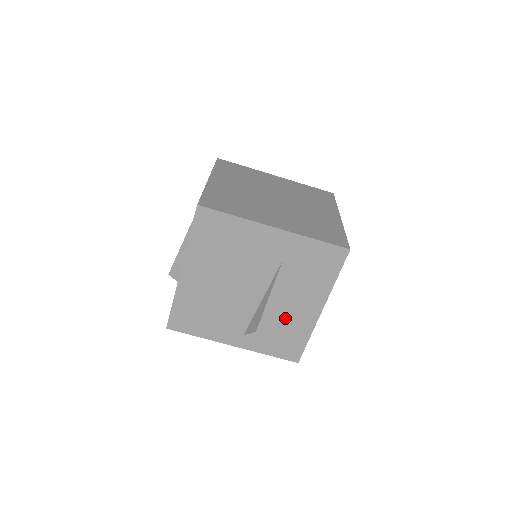
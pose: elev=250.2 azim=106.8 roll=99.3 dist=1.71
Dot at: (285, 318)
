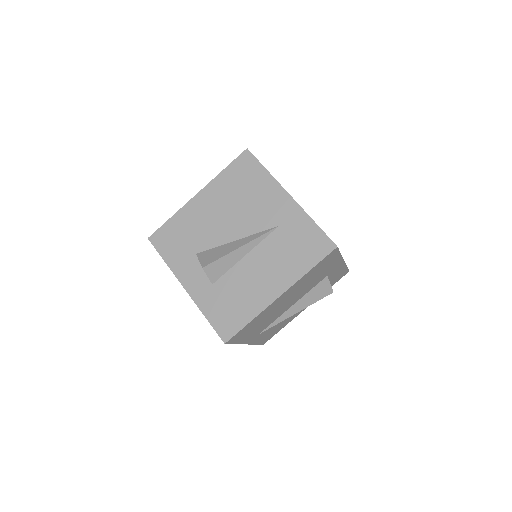
Dot at: (245, 285)
